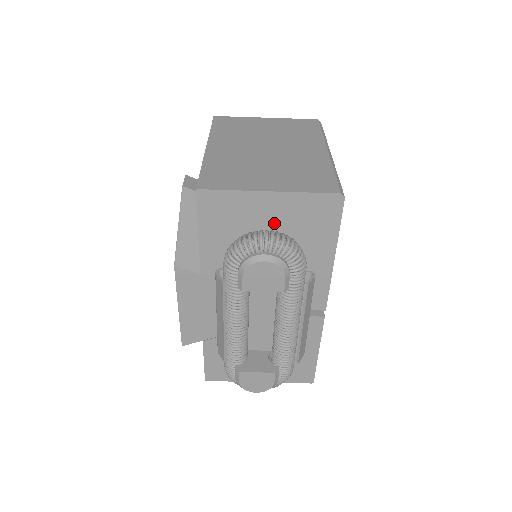
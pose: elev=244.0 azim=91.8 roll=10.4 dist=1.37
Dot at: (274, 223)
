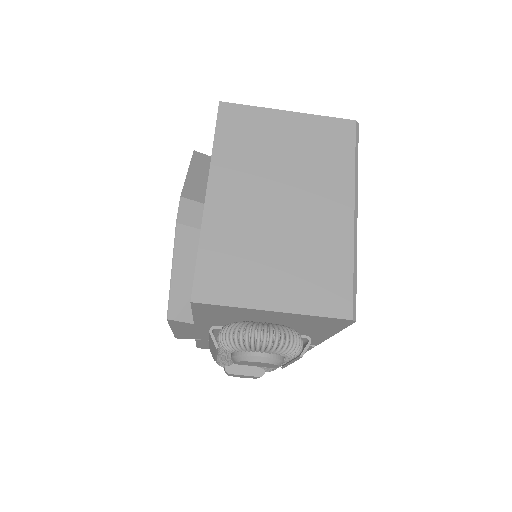
Dot at: (275, 320)
